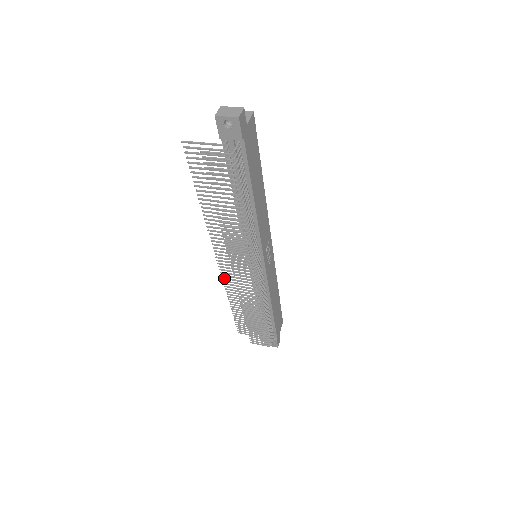
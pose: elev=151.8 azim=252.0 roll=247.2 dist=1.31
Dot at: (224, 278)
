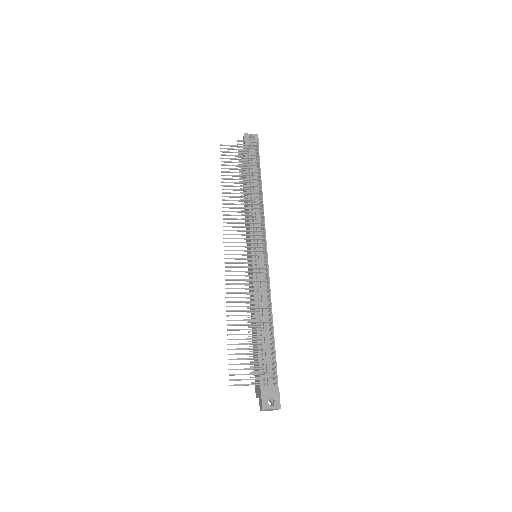
Dot at: (227, 275)
